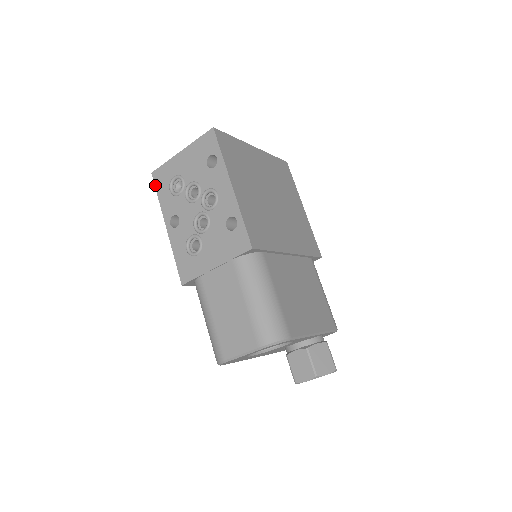
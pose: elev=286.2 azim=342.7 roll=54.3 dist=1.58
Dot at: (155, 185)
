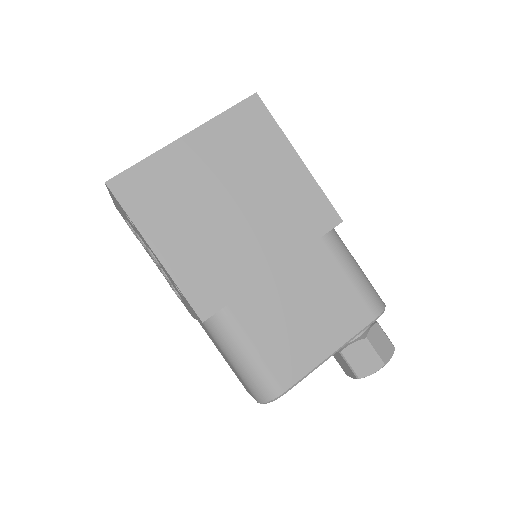
Dot at: occluded
